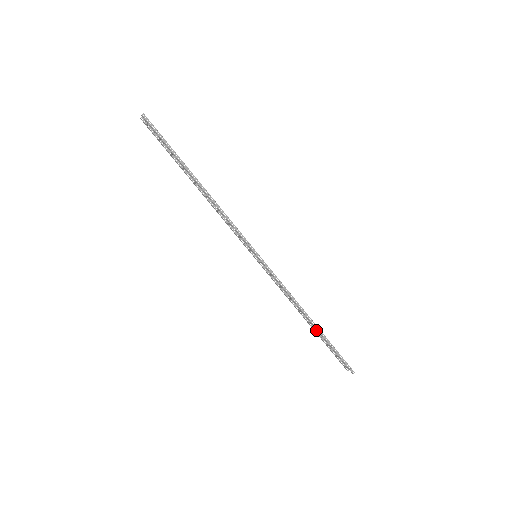
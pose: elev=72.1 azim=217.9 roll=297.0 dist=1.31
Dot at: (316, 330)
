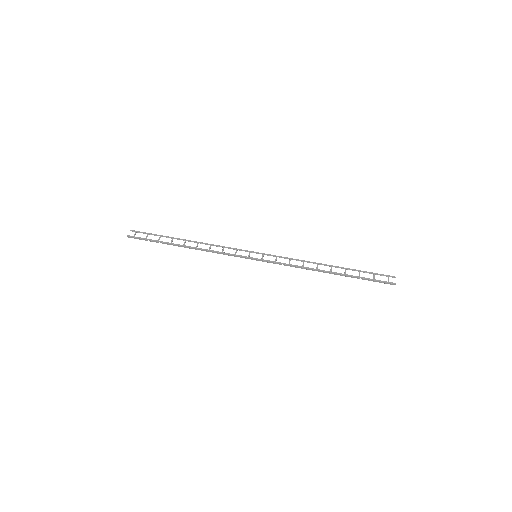
Dot at: occluded
